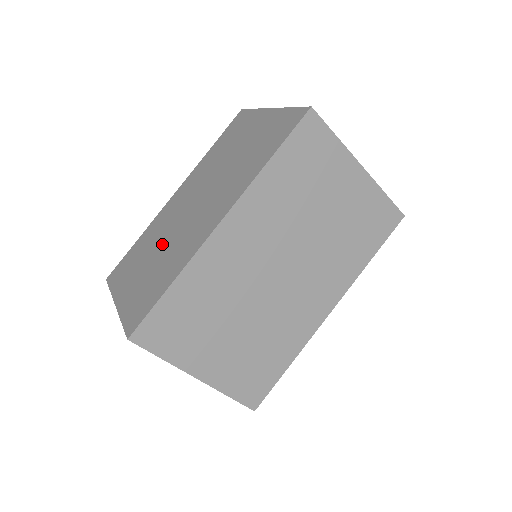
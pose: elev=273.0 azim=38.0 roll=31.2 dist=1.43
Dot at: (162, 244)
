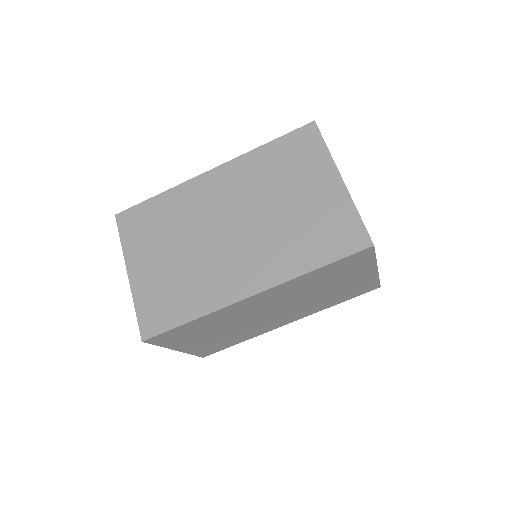
Dot at: (188, 246)
